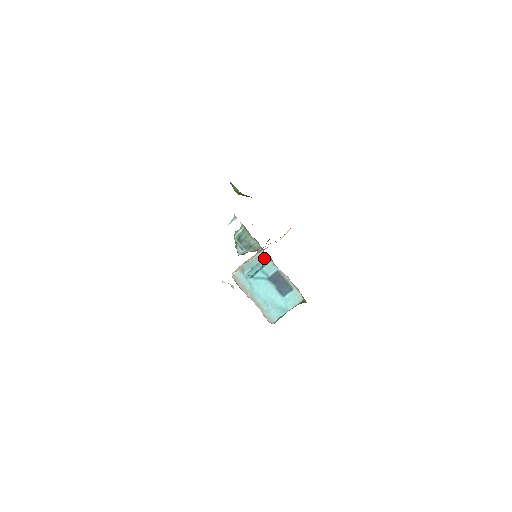
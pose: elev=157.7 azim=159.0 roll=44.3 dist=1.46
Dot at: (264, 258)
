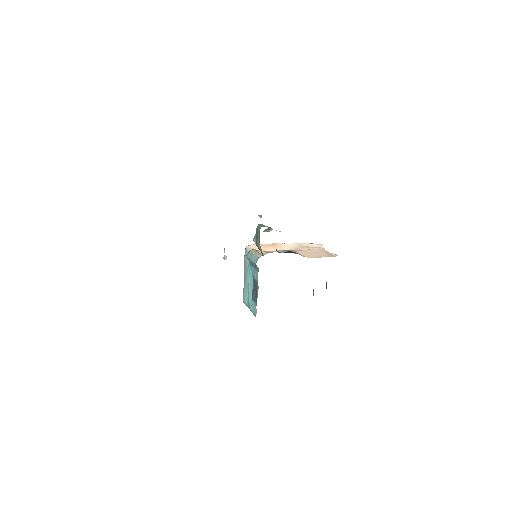
Dot at: occluded
